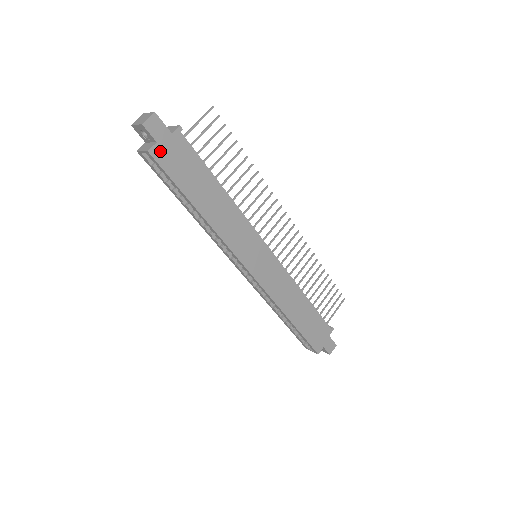
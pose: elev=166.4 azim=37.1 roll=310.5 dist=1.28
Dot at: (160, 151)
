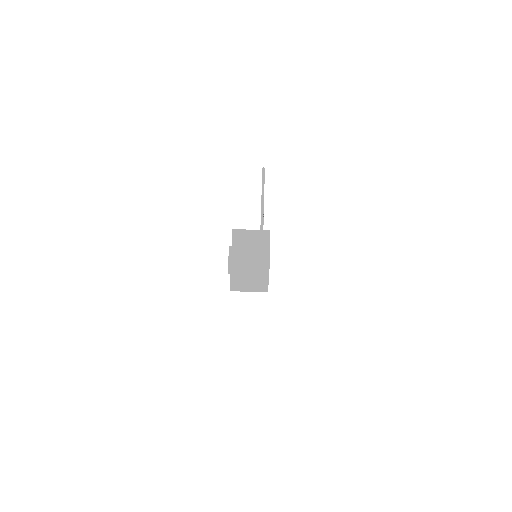
Dot at: (268, 277)
